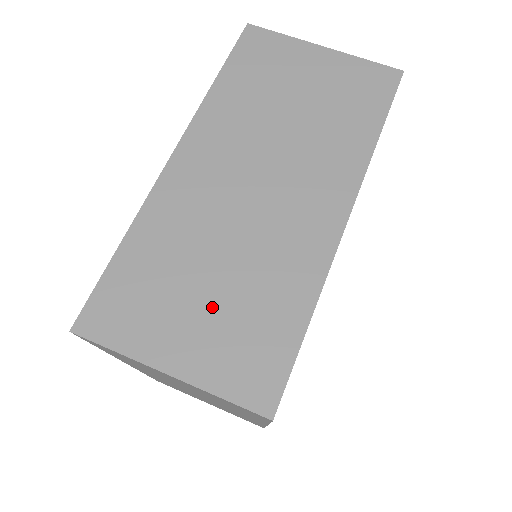
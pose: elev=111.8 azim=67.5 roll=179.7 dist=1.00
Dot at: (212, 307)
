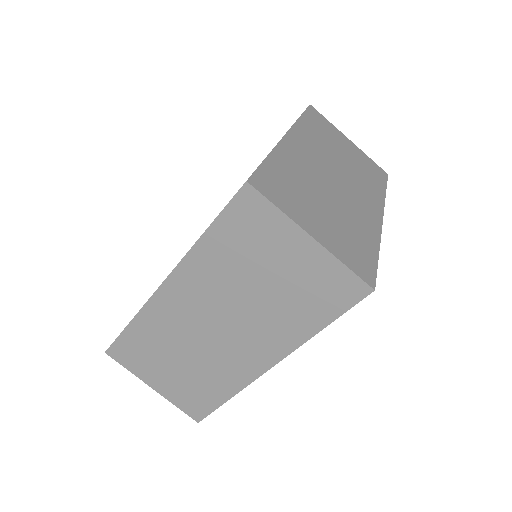
Dot at: (177, 374)
